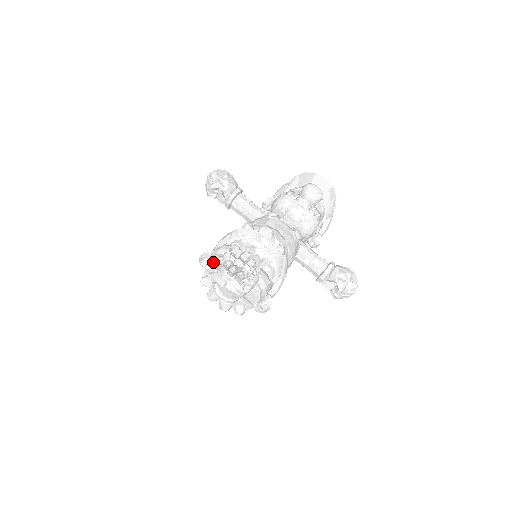
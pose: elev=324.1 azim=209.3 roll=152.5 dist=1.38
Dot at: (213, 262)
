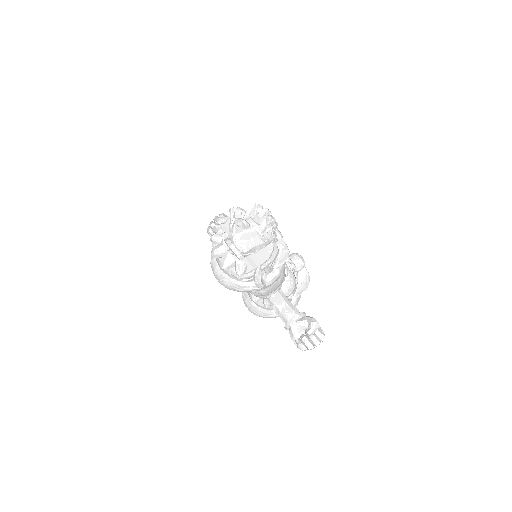
Dot at: (243, 210)
